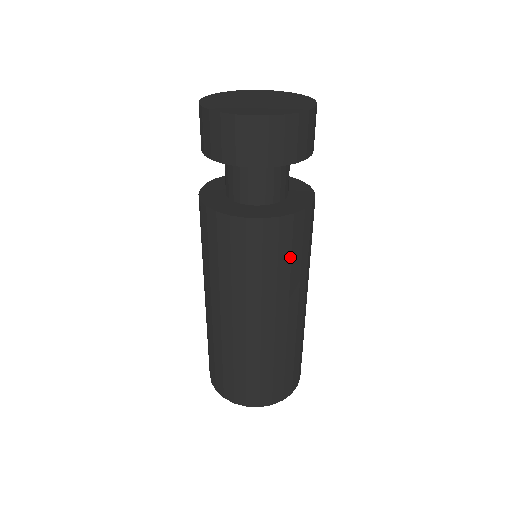
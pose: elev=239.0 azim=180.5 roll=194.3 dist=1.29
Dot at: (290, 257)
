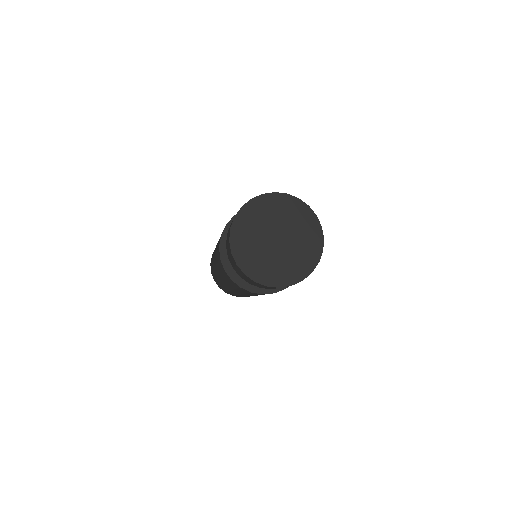
Dot at: occluded
